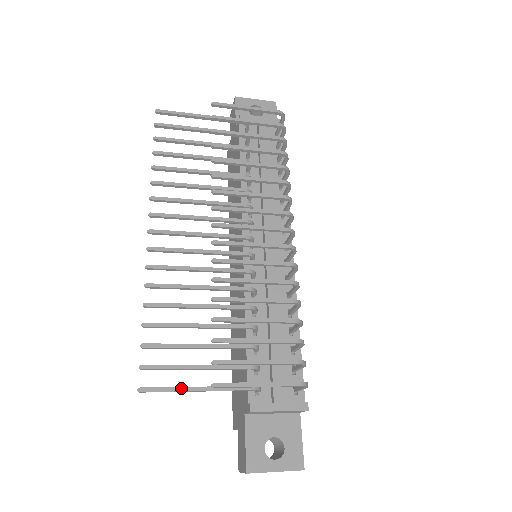
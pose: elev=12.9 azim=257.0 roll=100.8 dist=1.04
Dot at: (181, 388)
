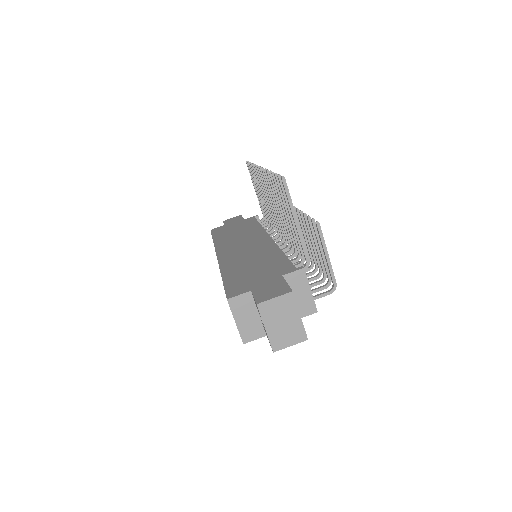
Dot at: (293, 207)
